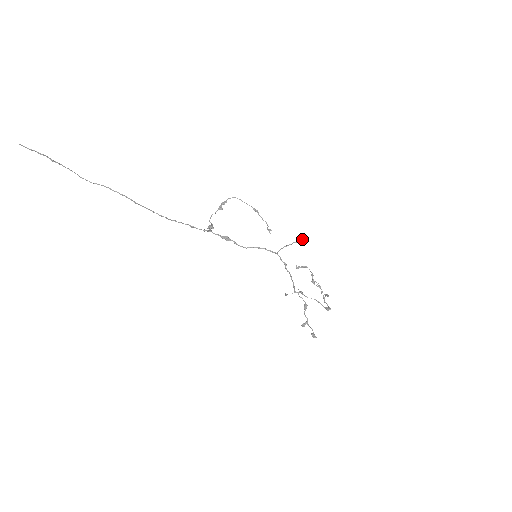
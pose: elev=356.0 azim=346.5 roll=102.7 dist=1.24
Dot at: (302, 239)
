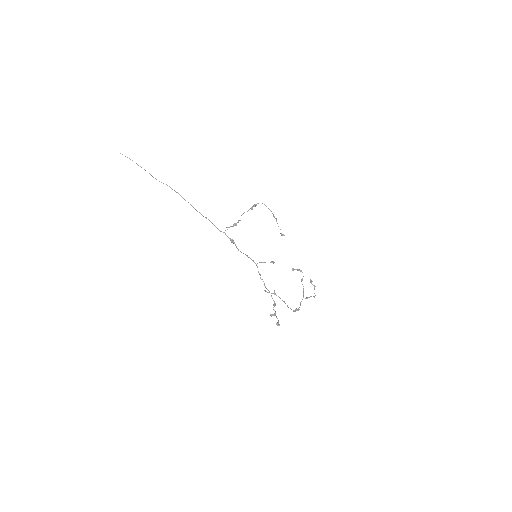
Dot at: occluded
